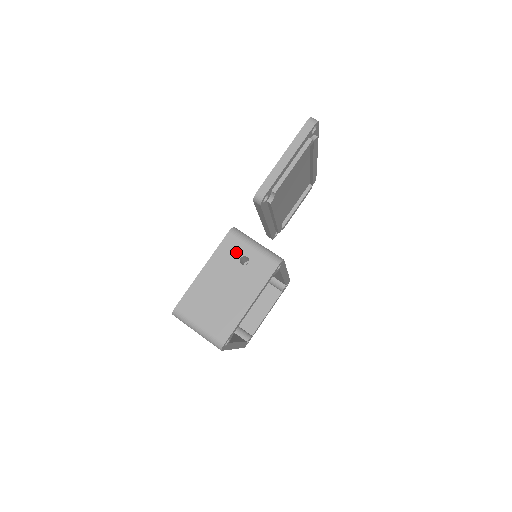
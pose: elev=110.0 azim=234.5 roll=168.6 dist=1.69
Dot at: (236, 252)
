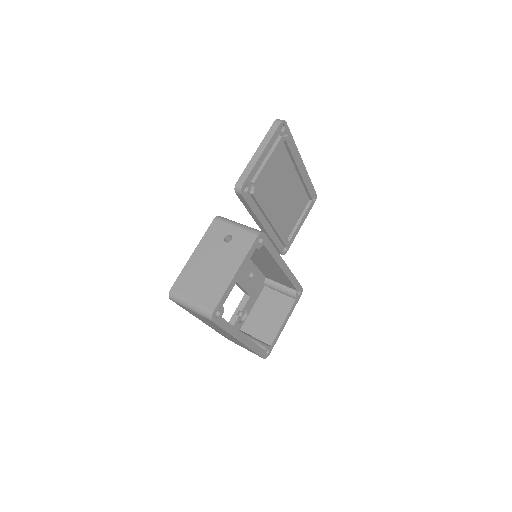
Dot at: (221, 233)
